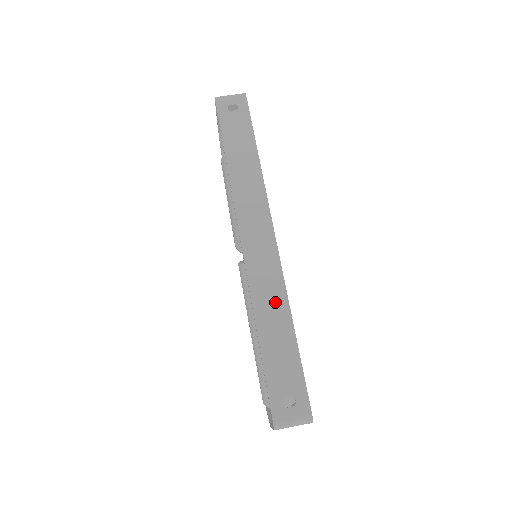
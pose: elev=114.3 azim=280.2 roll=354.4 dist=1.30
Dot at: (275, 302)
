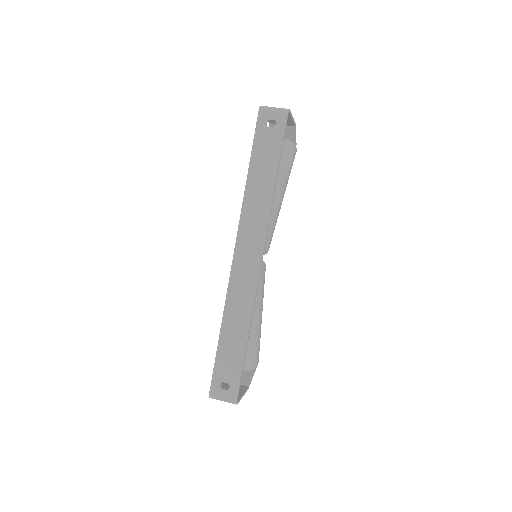
Dot at: (242, 312)
